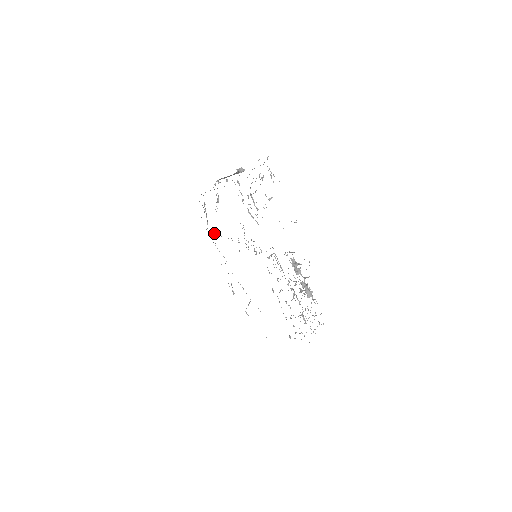
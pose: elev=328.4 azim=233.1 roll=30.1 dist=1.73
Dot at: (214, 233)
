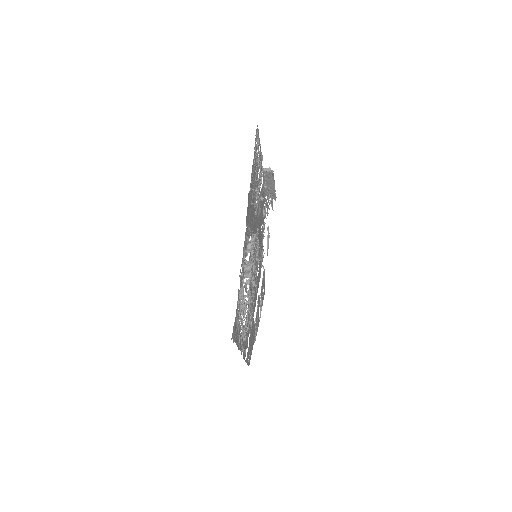
Dot at: occluded
